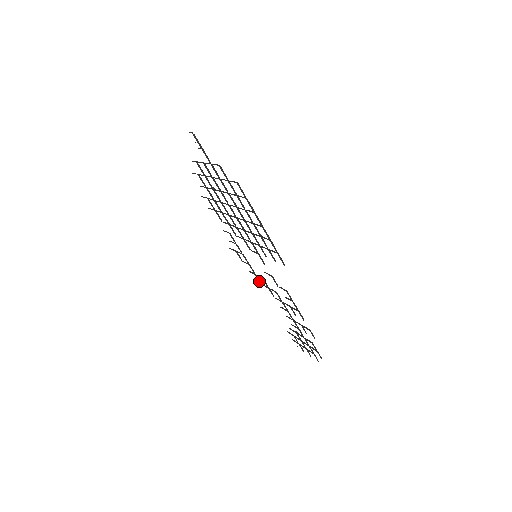
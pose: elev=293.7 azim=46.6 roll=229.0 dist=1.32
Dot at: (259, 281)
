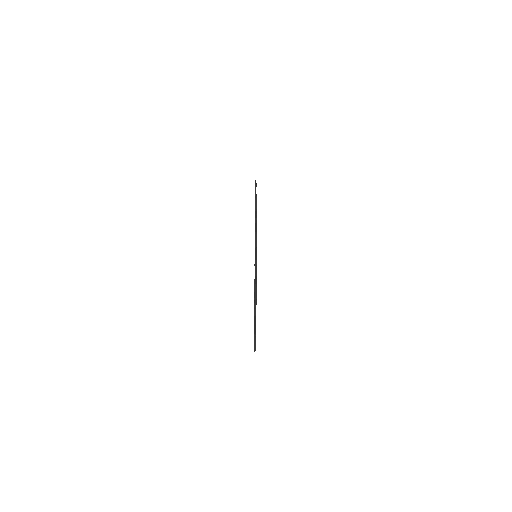
Dot at: occluded
